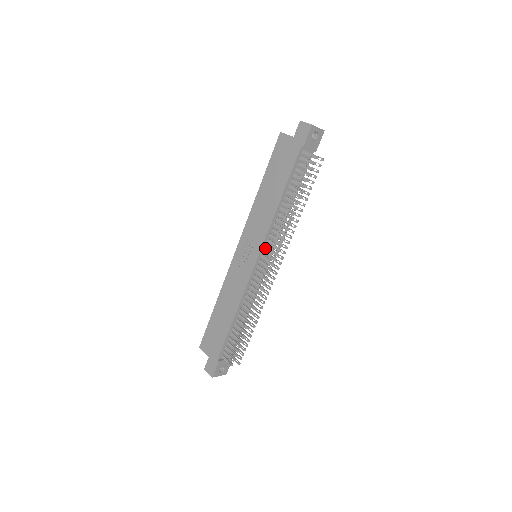
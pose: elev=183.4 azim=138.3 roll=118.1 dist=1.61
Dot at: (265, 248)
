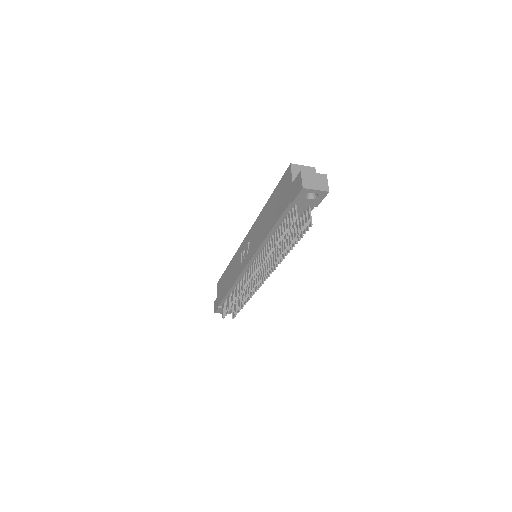
Dot at: (256, 260)
